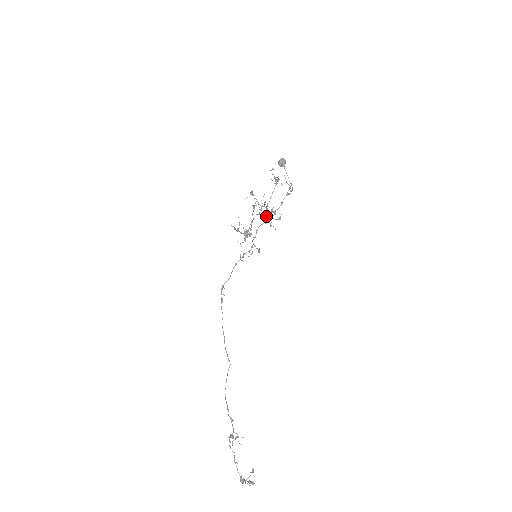
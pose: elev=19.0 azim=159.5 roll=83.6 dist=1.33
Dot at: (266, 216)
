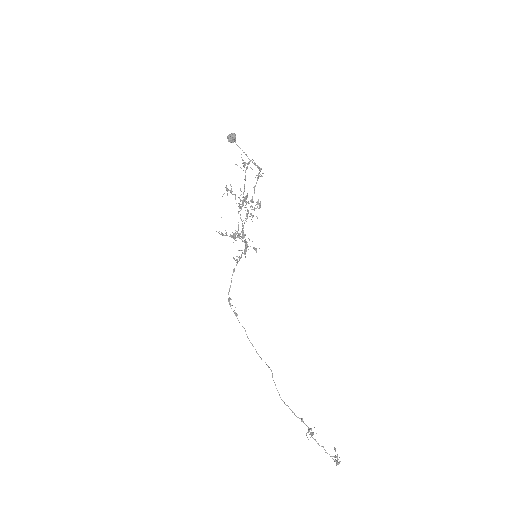
Dot at: occluded
